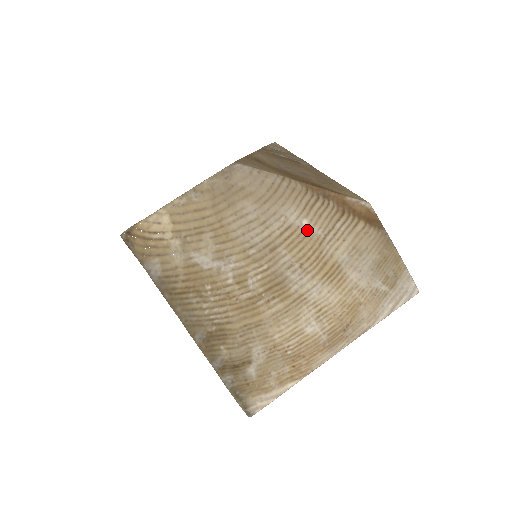
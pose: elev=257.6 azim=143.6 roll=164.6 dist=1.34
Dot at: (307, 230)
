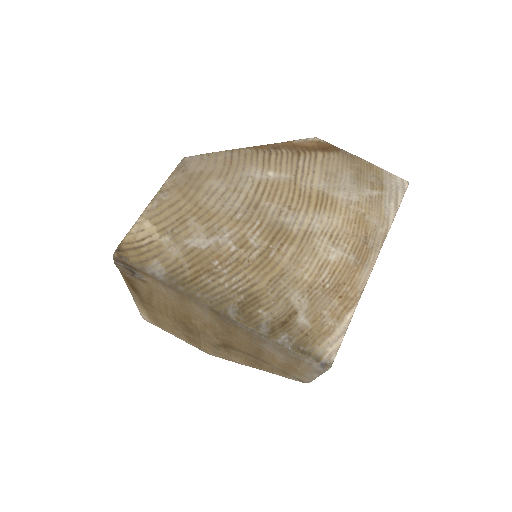
Dot at: (276, 179)
